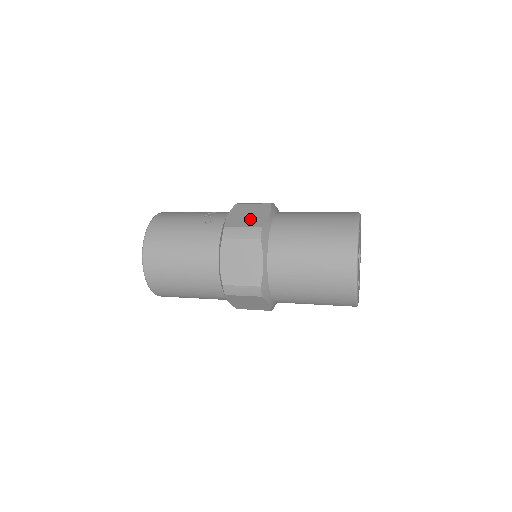
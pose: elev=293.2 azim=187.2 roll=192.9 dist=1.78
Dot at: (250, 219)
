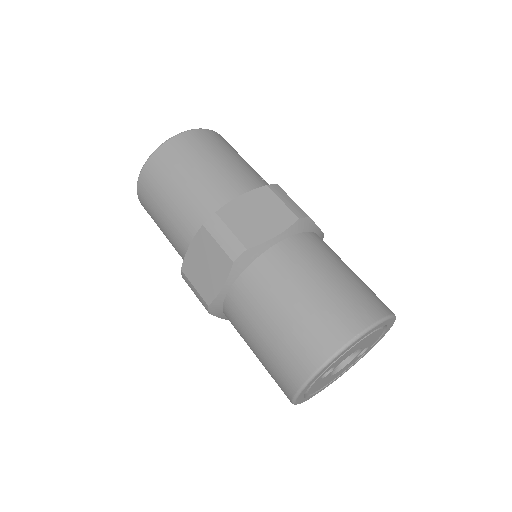
Dot at: occluded
